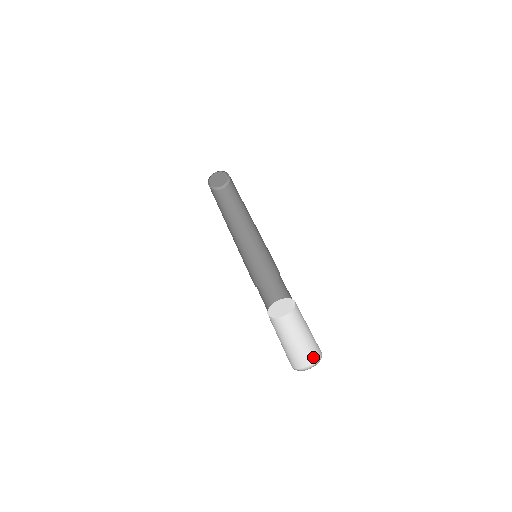
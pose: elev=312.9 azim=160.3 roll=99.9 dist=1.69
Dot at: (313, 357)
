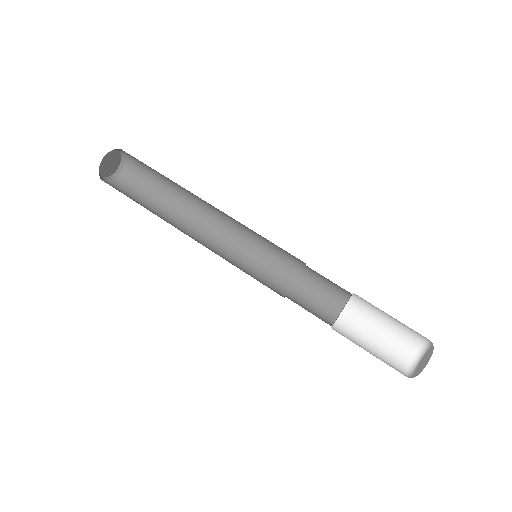
Dot at: (415, 342)
